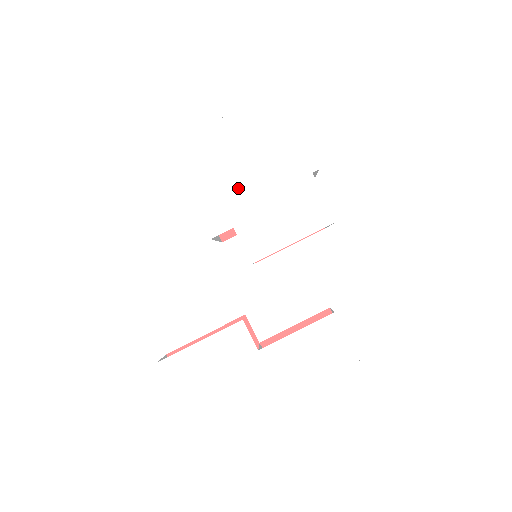
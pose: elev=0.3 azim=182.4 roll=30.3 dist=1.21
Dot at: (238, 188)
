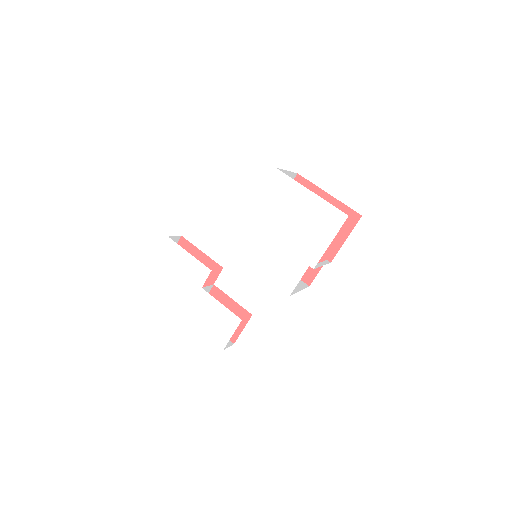
Dot at: (277, 226)
